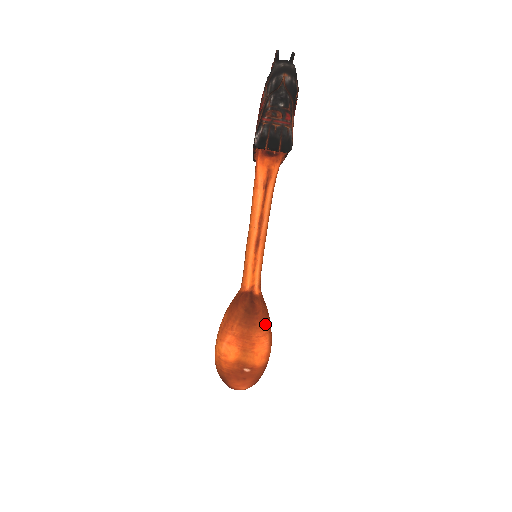
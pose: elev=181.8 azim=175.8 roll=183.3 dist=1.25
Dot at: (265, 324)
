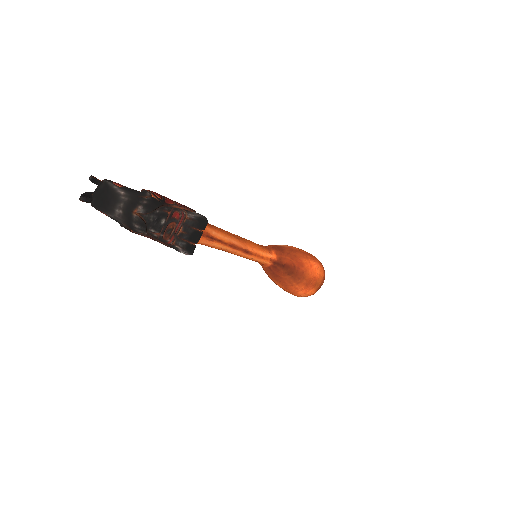
Dot at: (303, 261)
